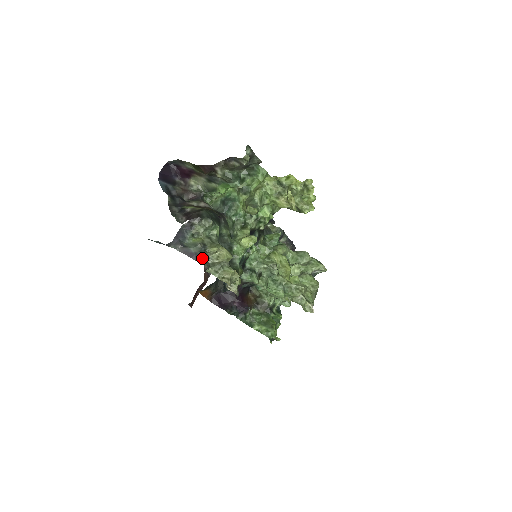
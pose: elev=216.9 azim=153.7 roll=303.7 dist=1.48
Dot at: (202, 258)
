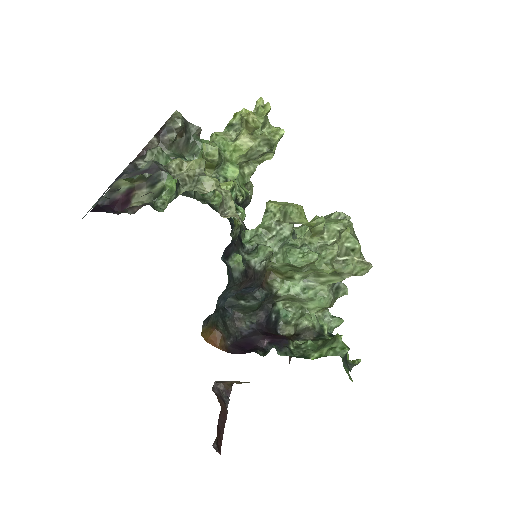
Dot at: (161, 168)
